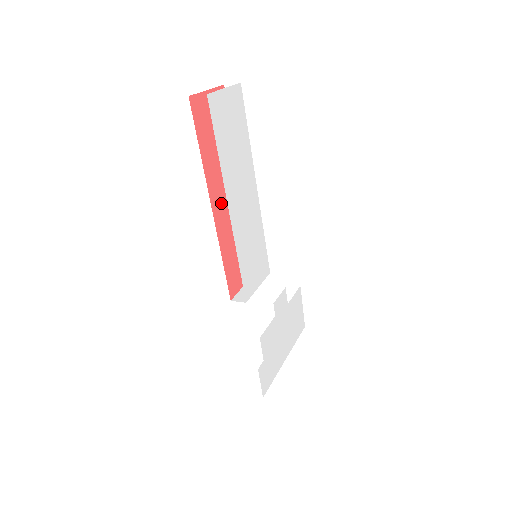
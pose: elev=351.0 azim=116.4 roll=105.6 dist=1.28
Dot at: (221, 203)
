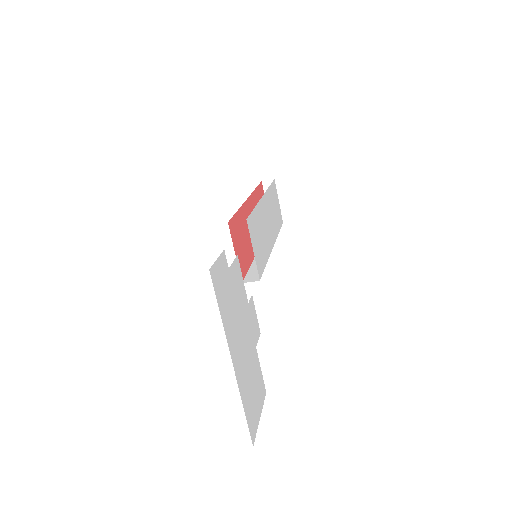
Dot at: occluded
